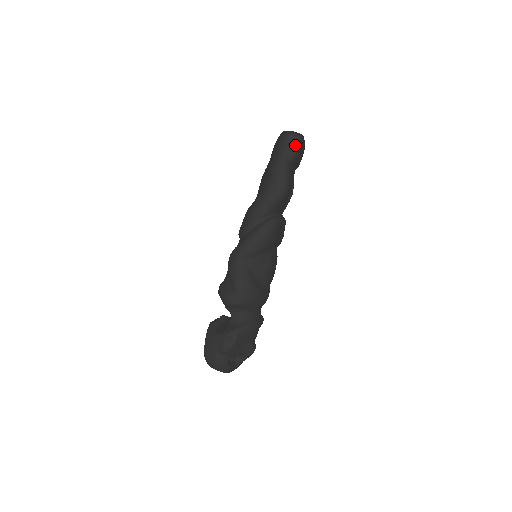
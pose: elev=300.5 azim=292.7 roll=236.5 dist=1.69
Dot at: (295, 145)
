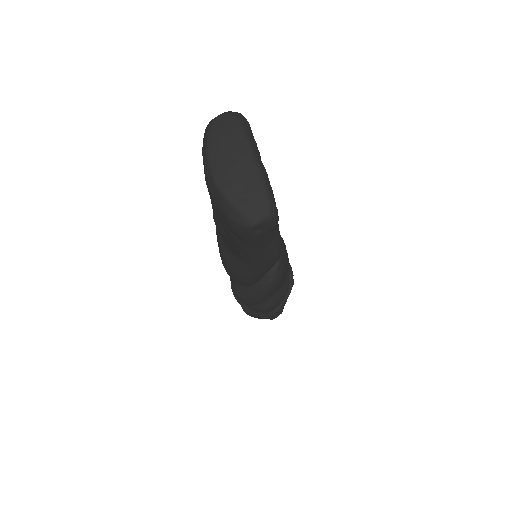
Dot at: (271, 230)
